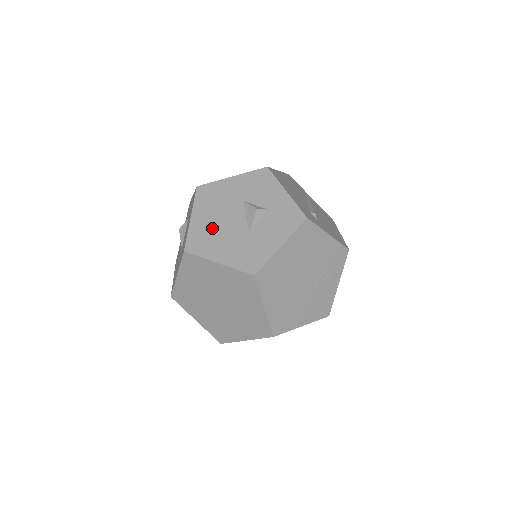
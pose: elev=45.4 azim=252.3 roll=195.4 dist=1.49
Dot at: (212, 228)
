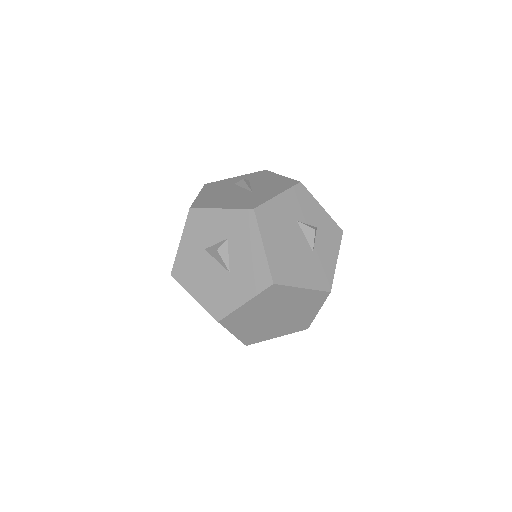
Dot at: (285, 254)
